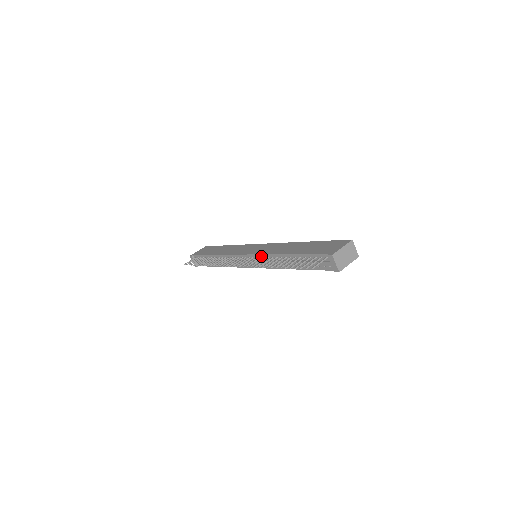
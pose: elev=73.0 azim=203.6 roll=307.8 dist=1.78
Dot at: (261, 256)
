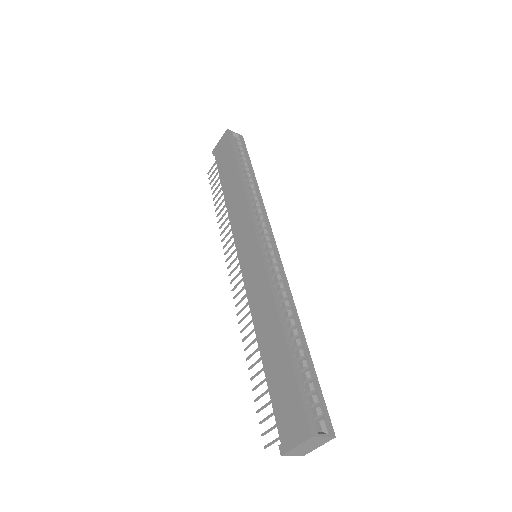
Dot at: (248, 294)
